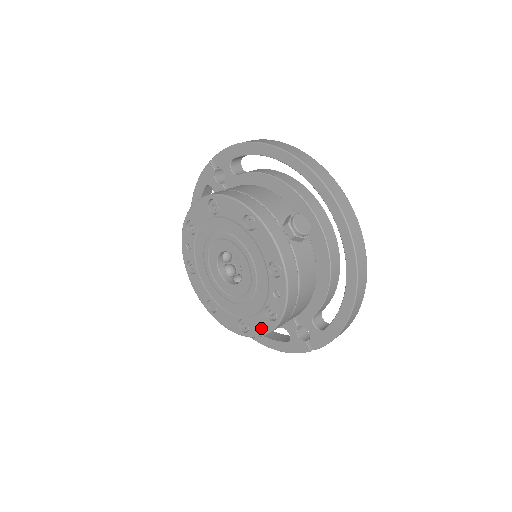
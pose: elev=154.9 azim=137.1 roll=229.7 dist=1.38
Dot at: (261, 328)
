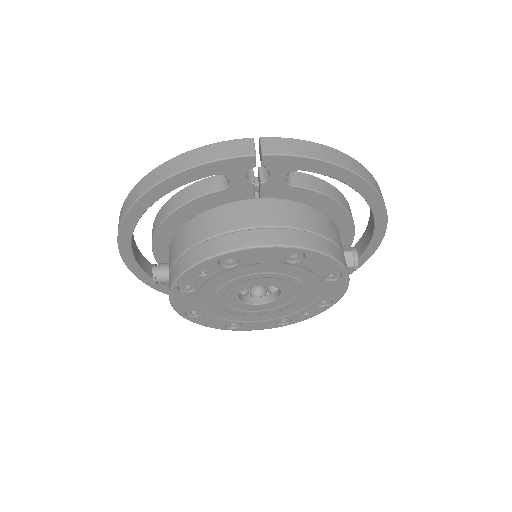
Dot at: (260, 327)
